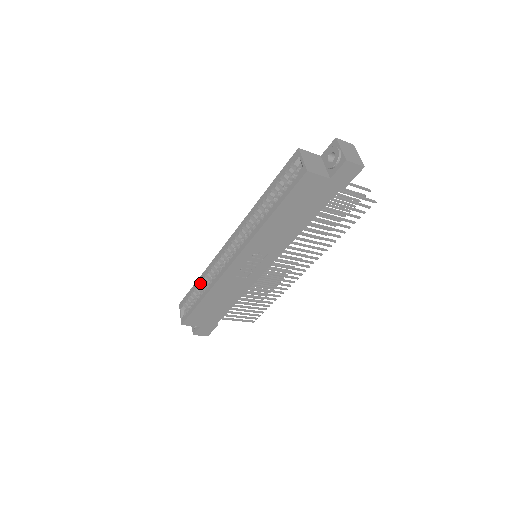
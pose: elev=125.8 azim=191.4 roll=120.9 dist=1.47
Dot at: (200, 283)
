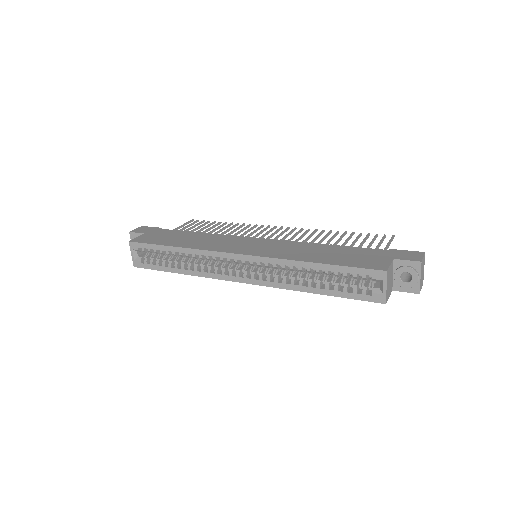
Dot at: (175, 252)
